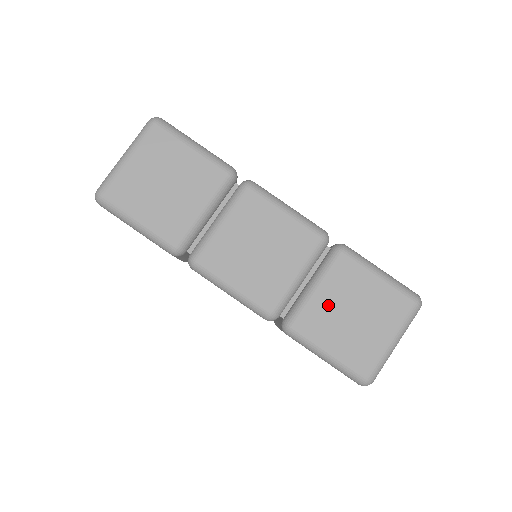
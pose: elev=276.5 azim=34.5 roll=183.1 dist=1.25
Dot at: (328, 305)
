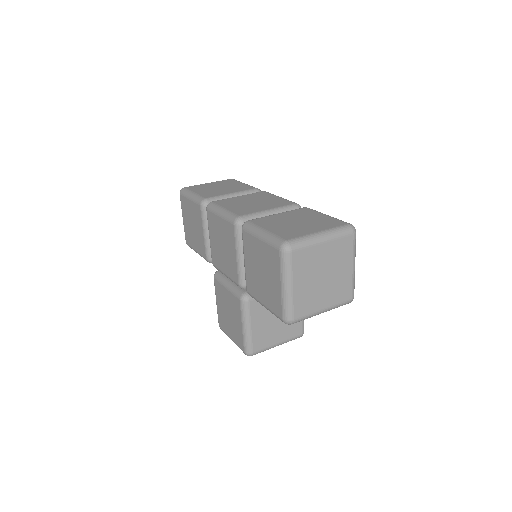
Dot at: (280, 218)
